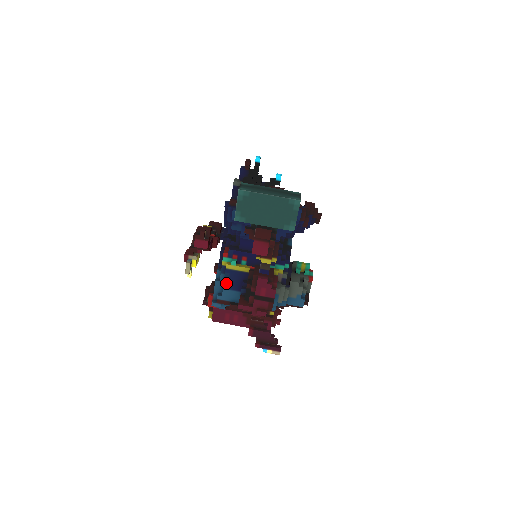
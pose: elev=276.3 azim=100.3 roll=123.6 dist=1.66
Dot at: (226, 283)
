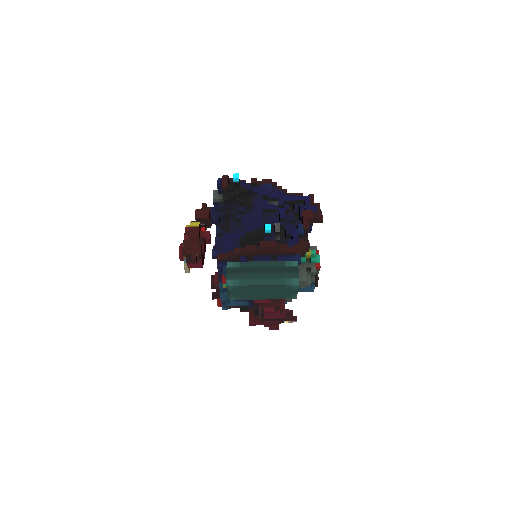
Dot at: occluded
